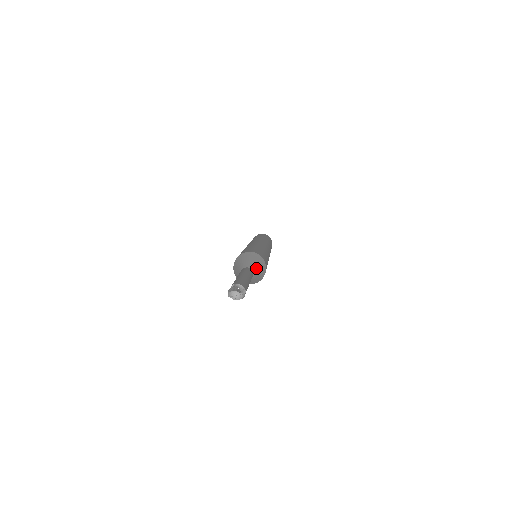
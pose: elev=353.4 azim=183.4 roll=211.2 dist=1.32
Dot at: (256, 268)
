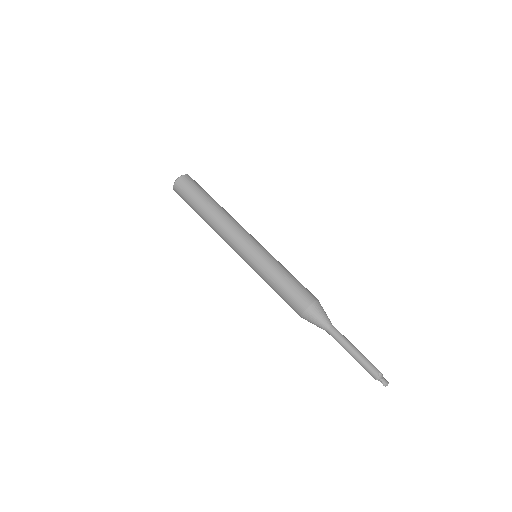
Dot at: occluded
